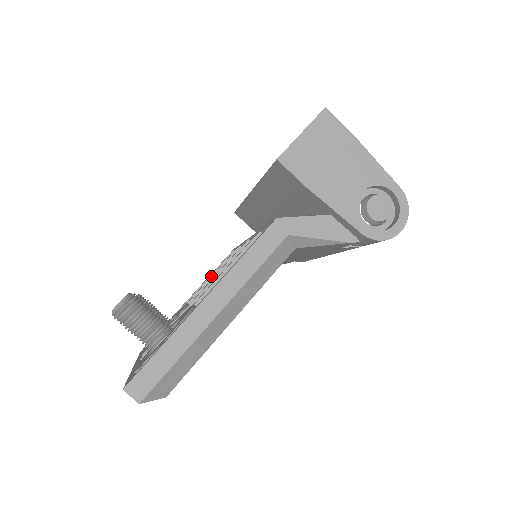
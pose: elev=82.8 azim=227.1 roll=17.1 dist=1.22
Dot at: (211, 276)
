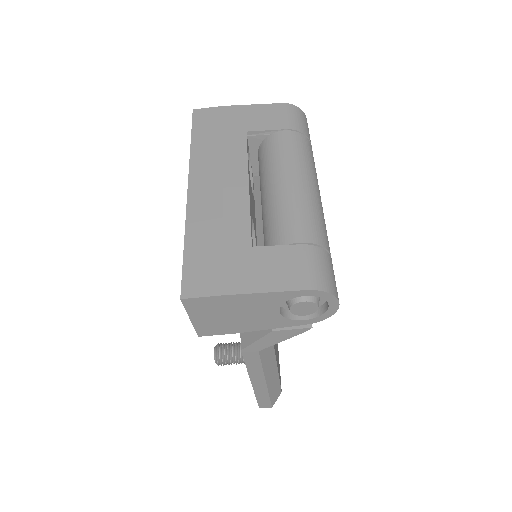
Dot at: occluded
